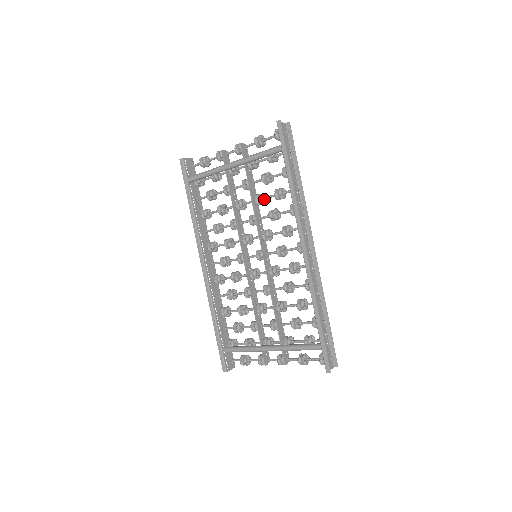
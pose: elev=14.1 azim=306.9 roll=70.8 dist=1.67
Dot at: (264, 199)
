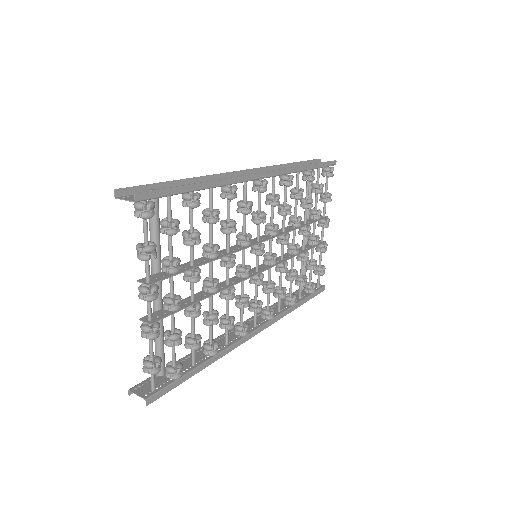
Dot at: (294, 216)
